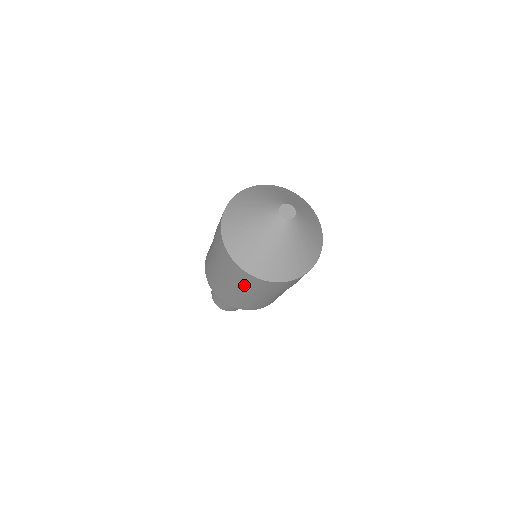
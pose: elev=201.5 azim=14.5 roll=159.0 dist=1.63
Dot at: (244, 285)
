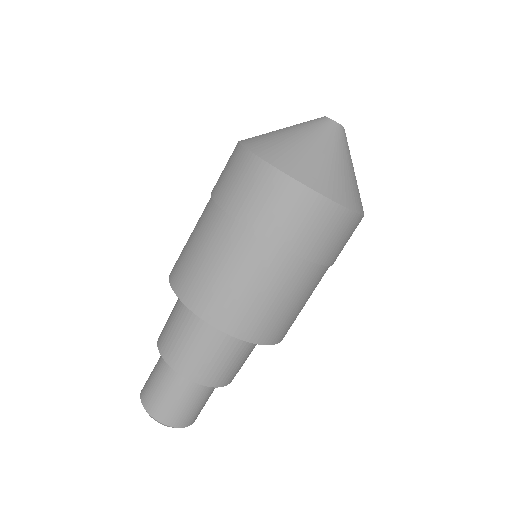
Dot at: (224, 189)
